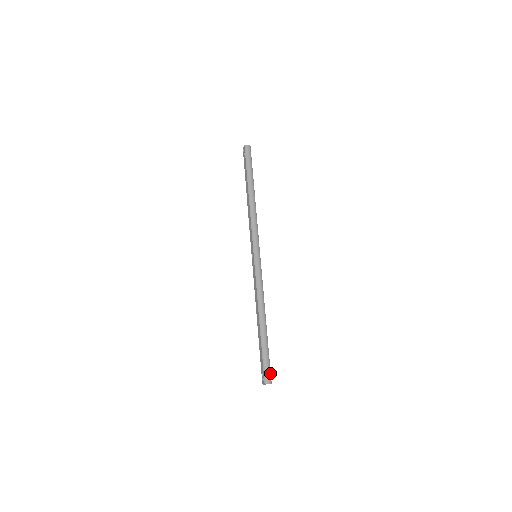
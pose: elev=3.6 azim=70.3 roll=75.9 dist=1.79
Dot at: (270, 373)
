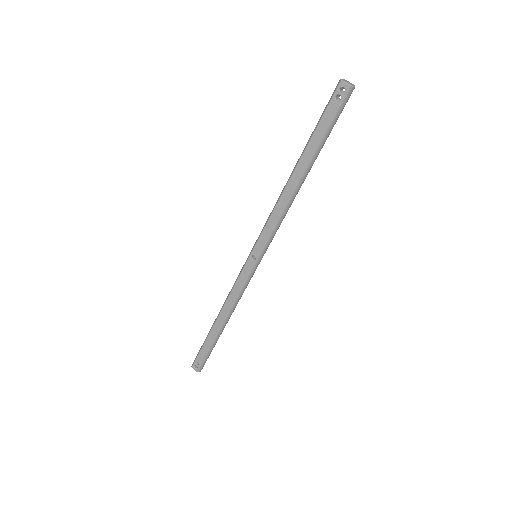
Dot at: (205, 362)
